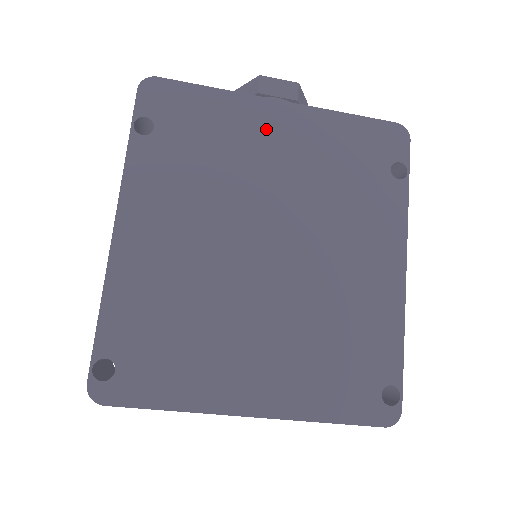
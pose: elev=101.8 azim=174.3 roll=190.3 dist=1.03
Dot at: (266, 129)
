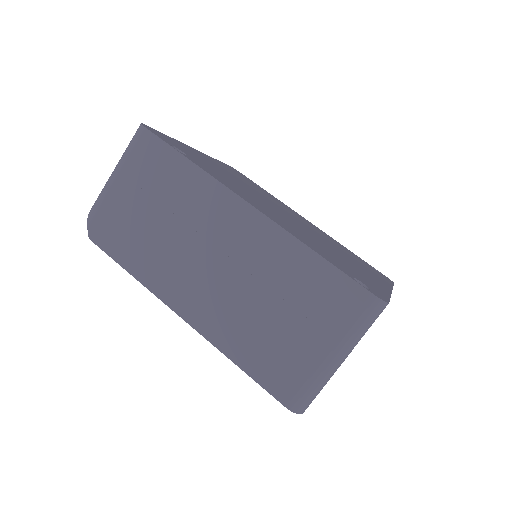
Dot at: occluded
